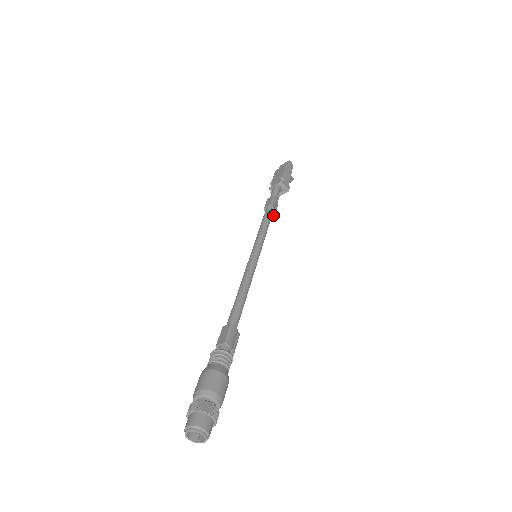
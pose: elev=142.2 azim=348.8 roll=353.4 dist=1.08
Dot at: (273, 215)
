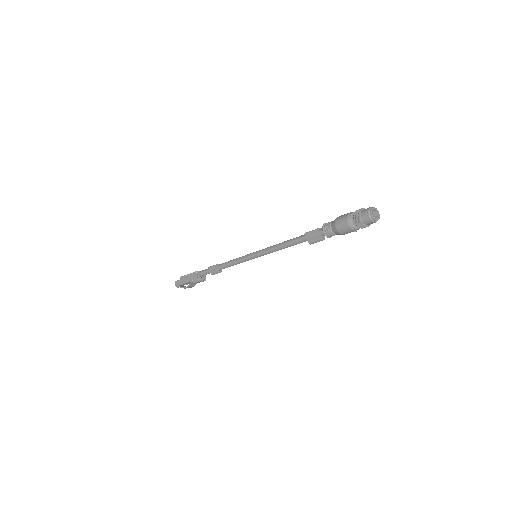
Dot at: (220, 272)
